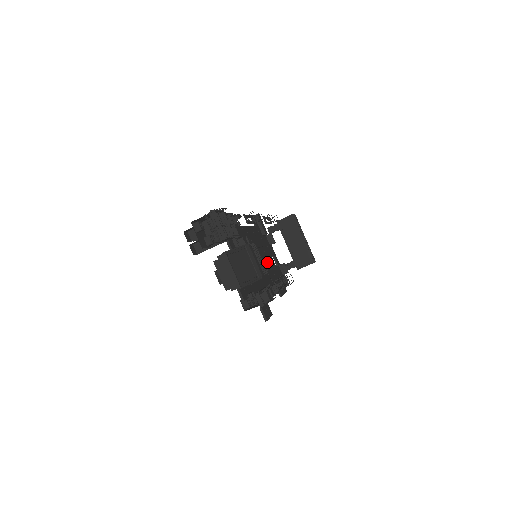
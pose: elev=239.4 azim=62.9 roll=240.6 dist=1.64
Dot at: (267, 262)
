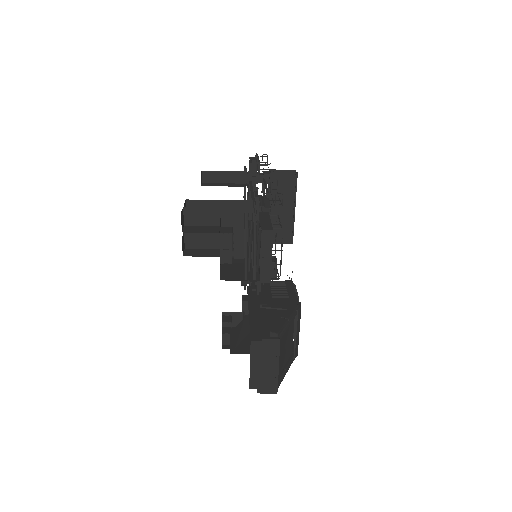
Dot at: occluded
